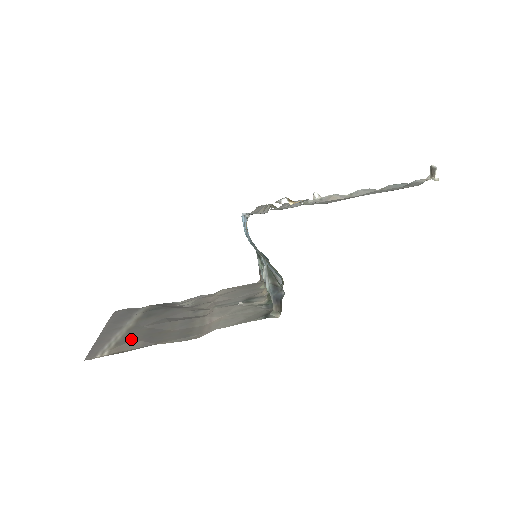
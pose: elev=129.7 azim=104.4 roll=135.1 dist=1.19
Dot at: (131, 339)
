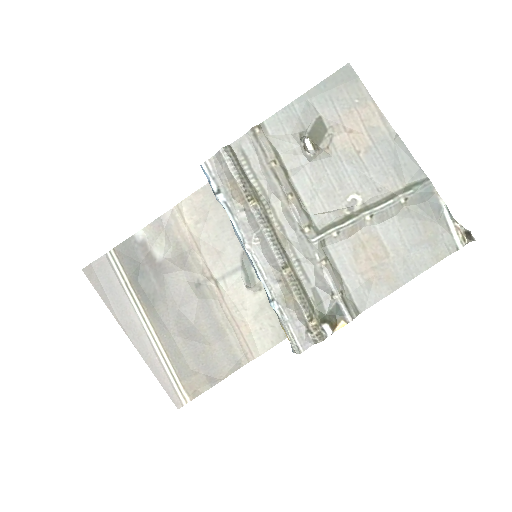
Dot at: (188, 369)
